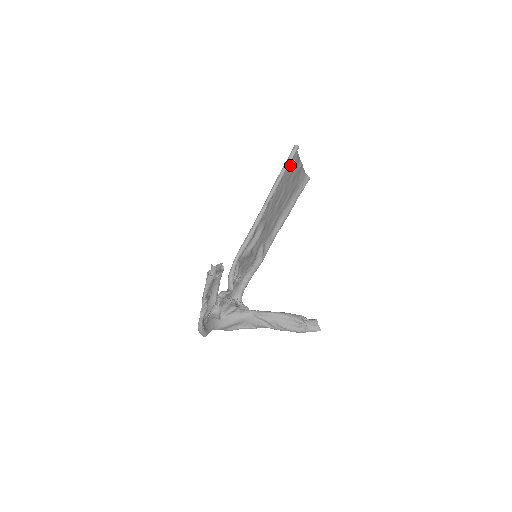
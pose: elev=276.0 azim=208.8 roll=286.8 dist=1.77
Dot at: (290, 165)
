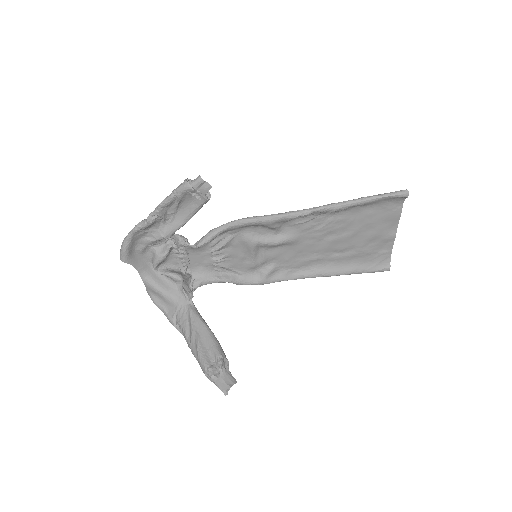
Dot at: (382, 210)
